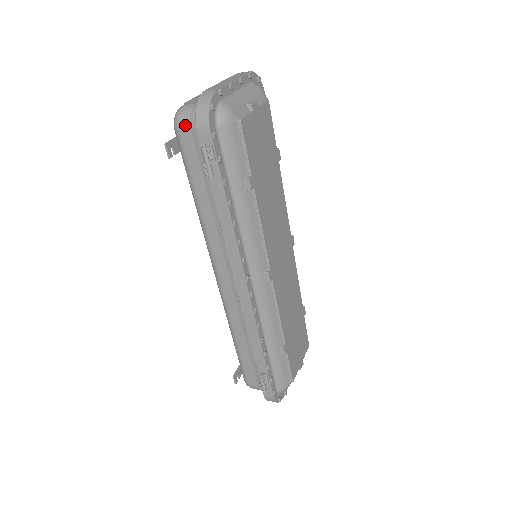
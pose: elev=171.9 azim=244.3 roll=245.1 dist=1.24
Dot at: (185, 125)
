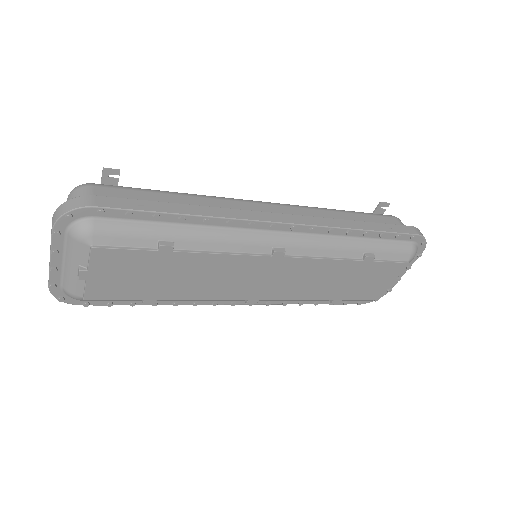
Dot at: occluded
